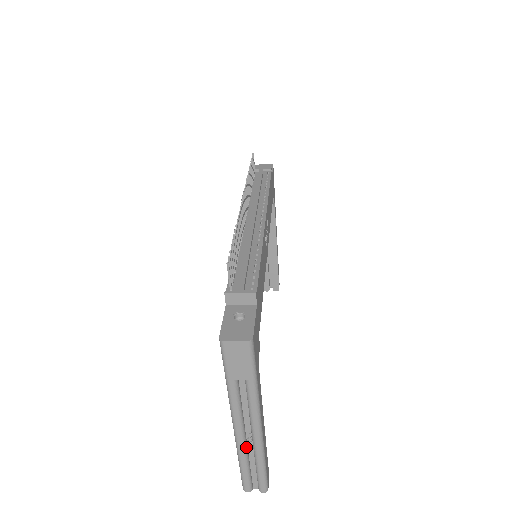
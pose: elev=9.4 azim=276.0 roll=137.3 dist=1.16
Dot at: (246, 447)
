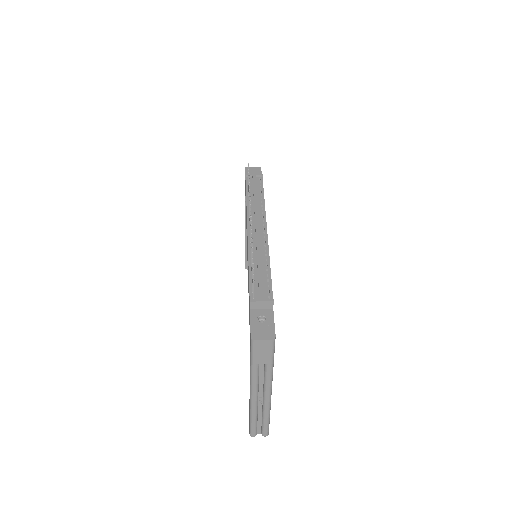
Dot at: (257, 407)
